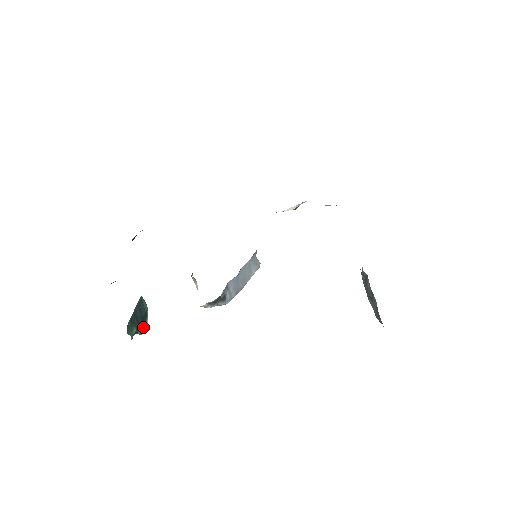
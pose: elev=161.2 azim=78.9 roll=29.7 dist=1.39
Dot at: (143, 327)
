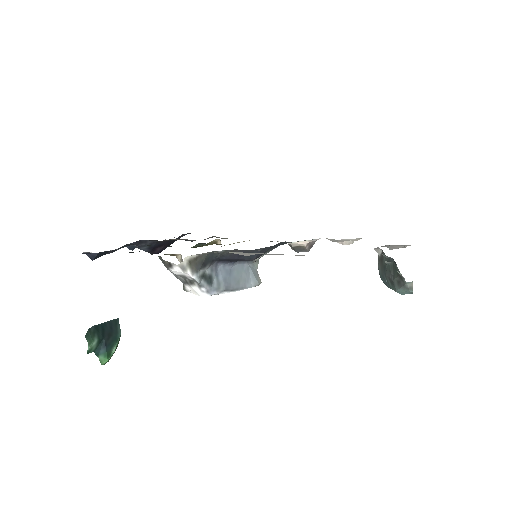
Dot at: (107, 350)
